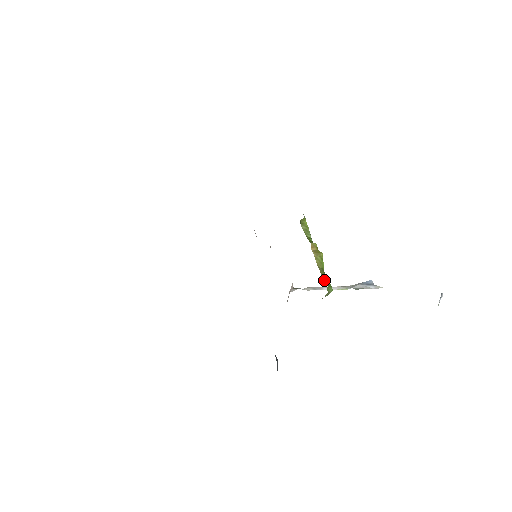
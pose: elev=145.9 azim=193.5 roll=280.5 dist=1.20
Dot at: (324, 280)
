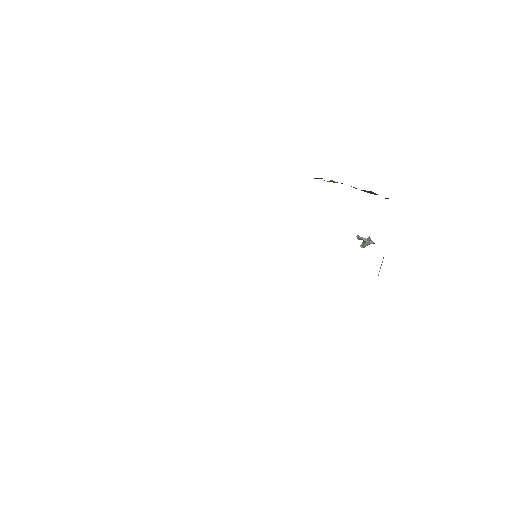
Dot at: occluded
